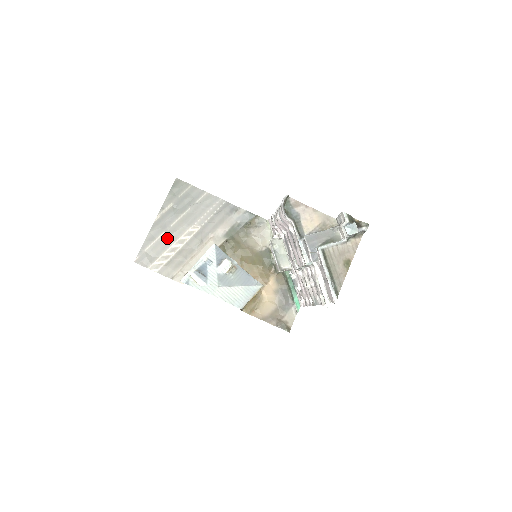
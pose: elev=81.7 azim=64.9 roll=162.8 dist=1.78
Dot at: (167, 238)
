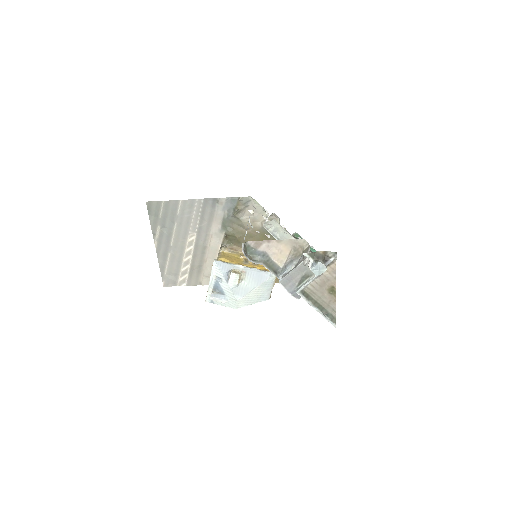
Dot at: (175, 257)
